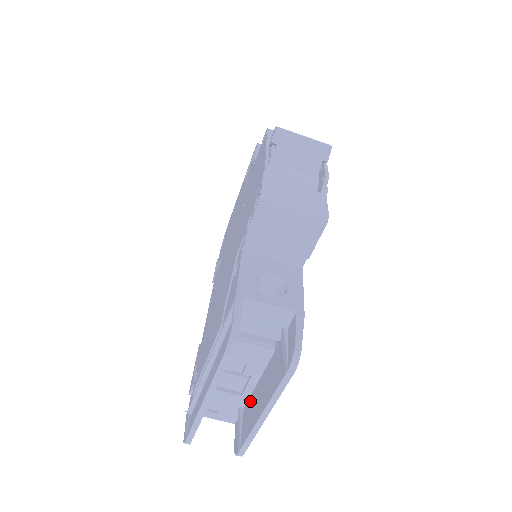
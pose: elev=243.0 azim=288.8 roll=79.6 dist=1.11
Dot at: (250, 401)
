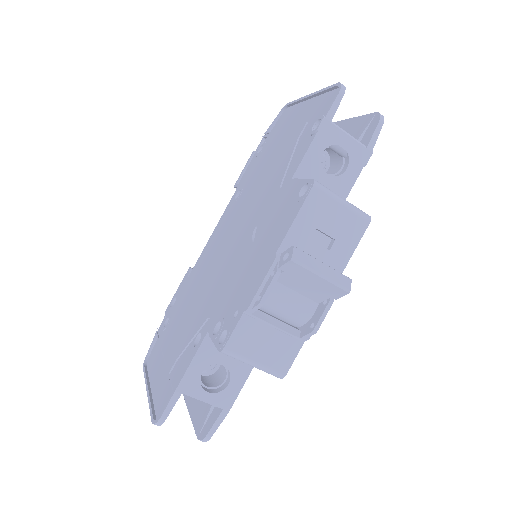
Dot at: occluded
